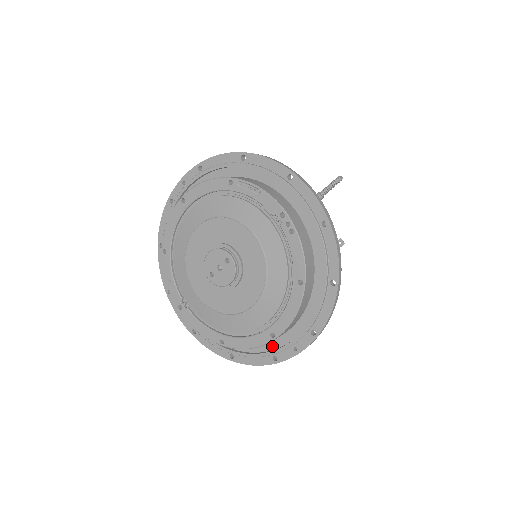
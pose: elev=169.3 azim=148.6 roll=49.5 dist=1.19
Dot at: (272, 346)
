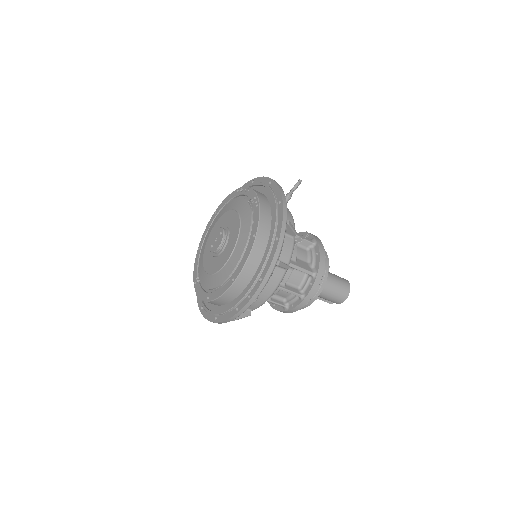
Dot at: (238, 300)
